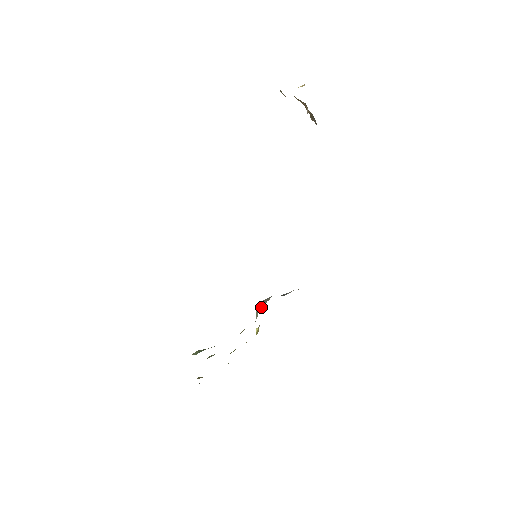
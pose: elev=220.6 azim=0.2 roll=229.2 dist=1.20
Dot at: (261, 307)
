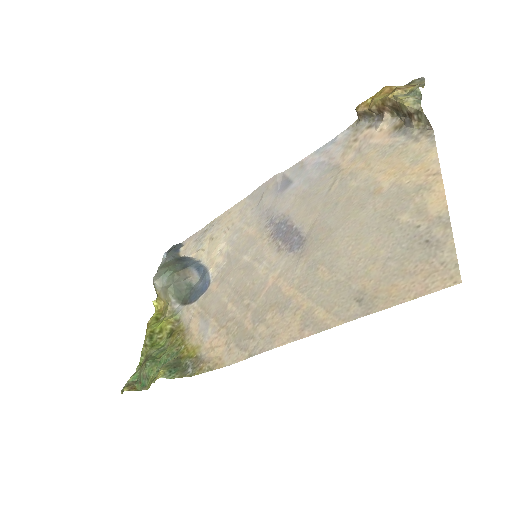
Dot at: (185, 286)
